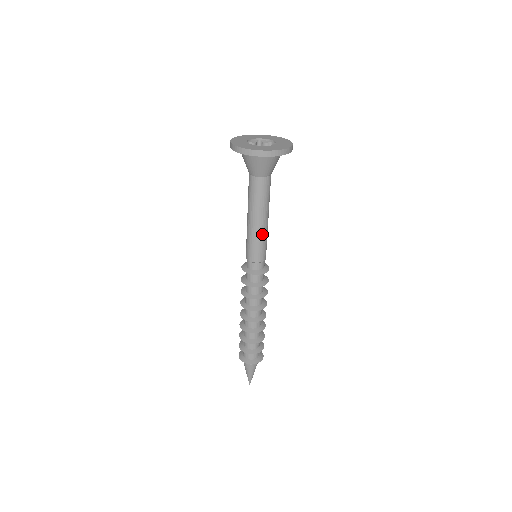
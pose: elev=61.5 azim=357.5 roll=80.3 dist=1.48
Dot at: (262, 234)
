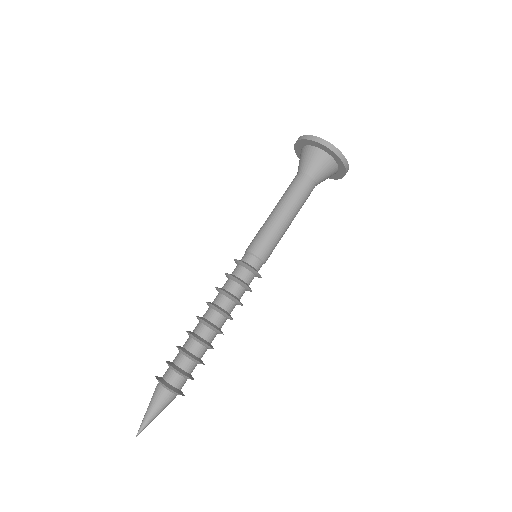
Dot at: (283, 234)
